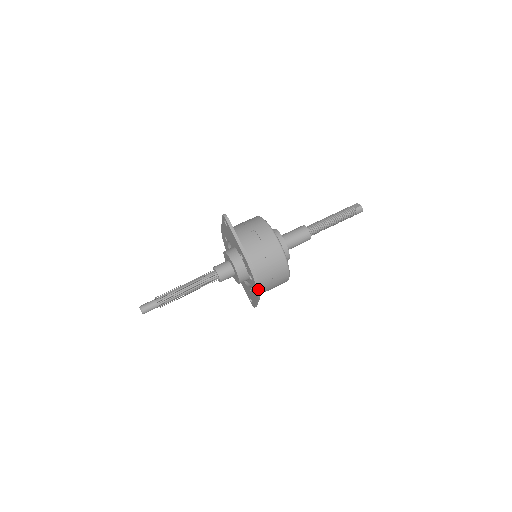
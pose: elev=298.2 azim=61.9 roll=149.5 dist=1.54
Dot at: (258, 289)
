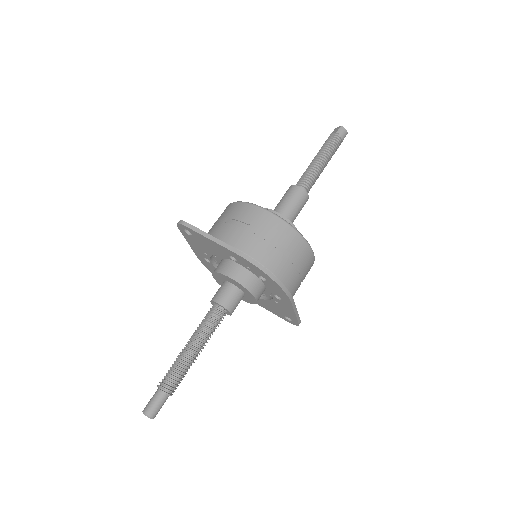
Dot at: (281, 286)
